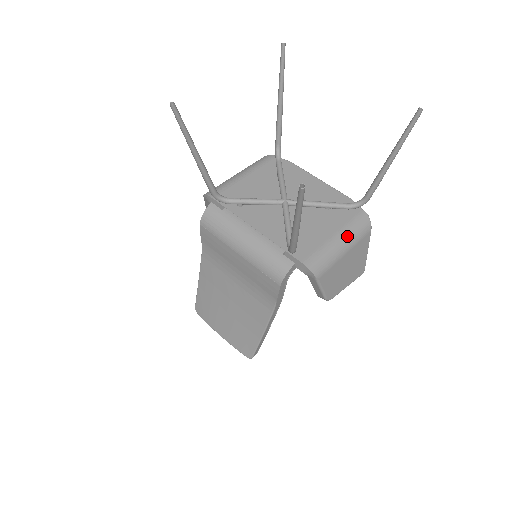
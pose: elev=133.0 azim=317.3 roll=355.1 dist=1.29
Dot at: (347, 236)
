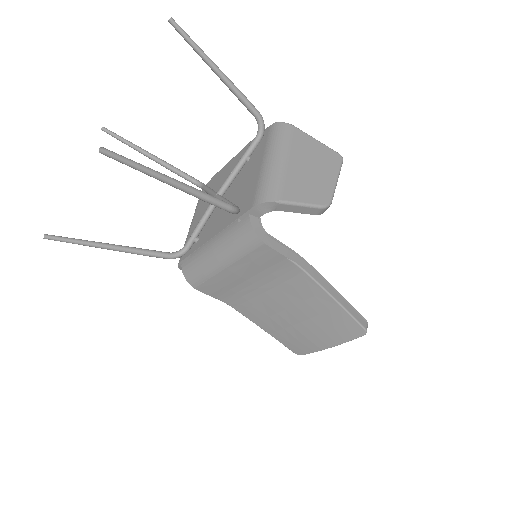
Dot at: (273, 151)
